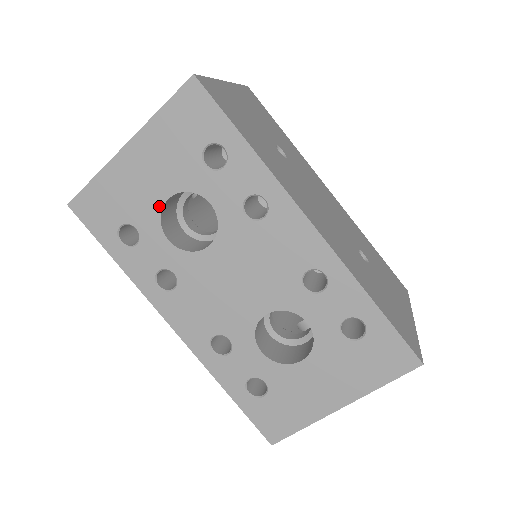
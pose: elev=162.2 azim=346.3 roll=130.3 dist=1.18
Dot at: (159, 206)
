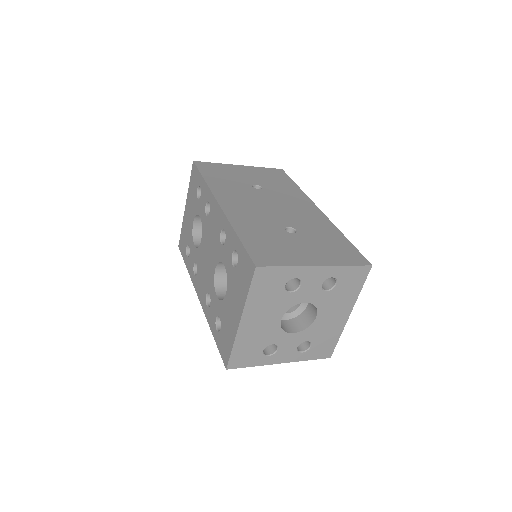
Dot at: (192, 229)
